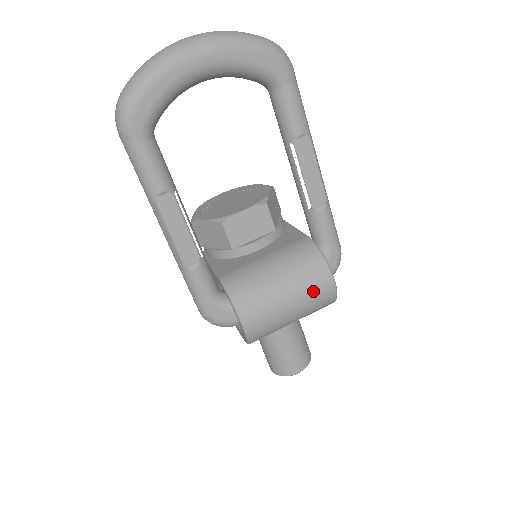
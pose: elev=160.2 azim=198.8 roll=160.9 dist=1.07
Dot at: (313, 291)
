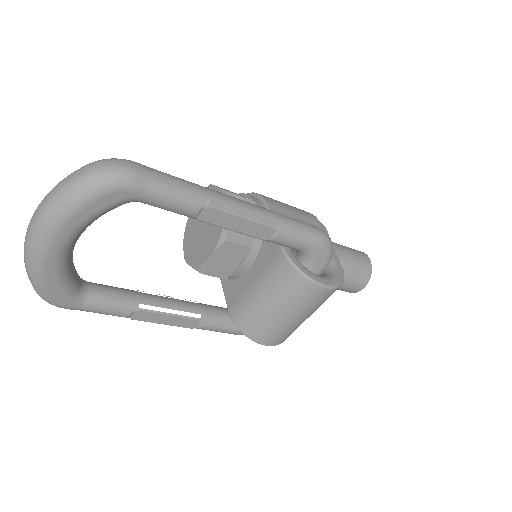
Dot at: (309, 302)
